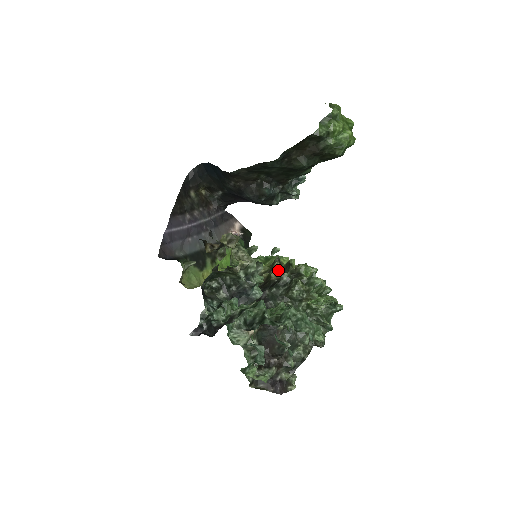
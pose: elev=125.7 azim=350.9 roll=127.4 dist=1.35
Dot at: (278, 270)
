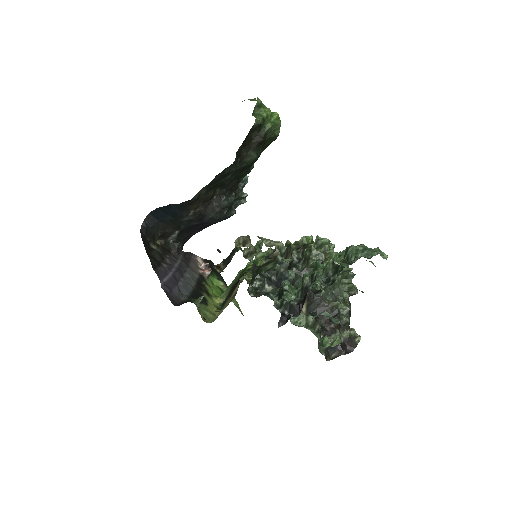
Dot at: occluded
